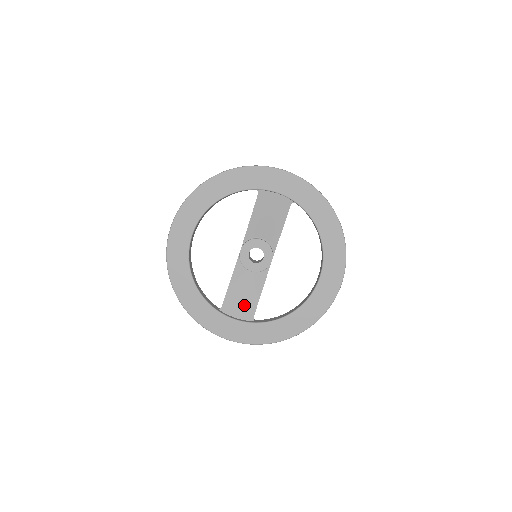
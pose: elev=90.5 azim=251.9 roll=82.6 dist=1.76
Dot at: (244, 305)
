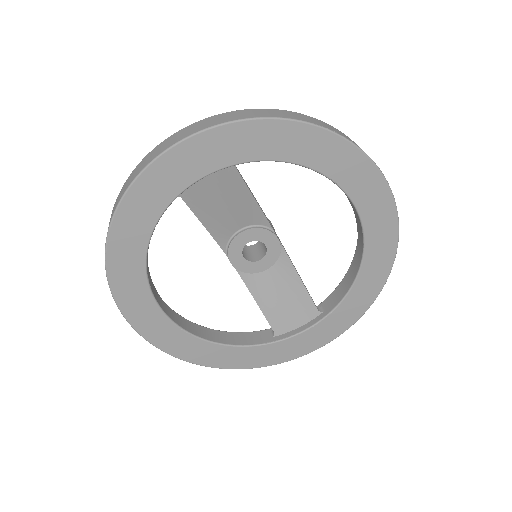
Dot at: (295, 308)
